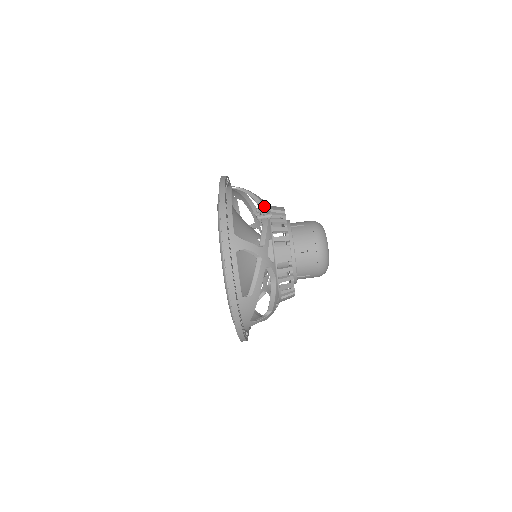
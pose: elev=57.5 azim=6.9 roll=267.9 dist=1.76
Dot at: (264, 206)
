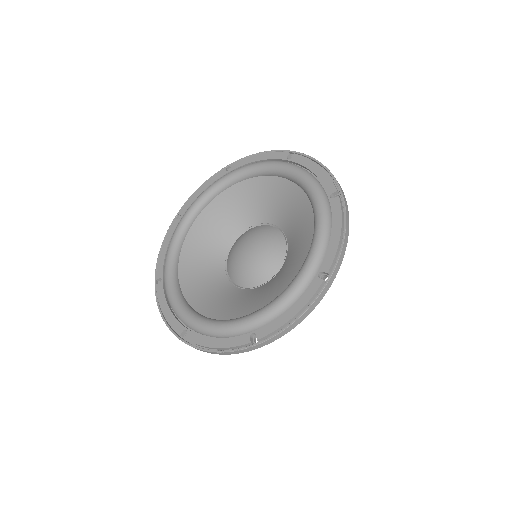
Dot at: occluded
